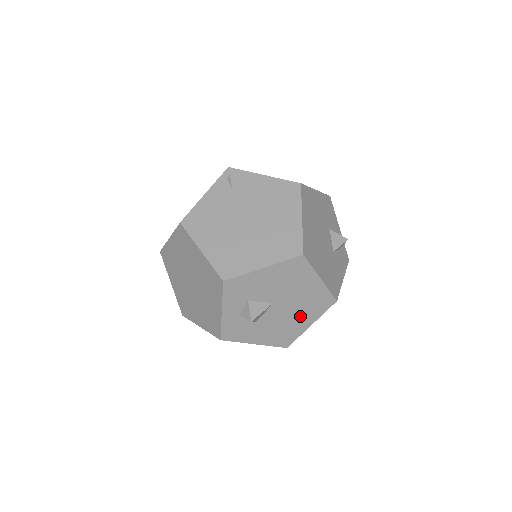
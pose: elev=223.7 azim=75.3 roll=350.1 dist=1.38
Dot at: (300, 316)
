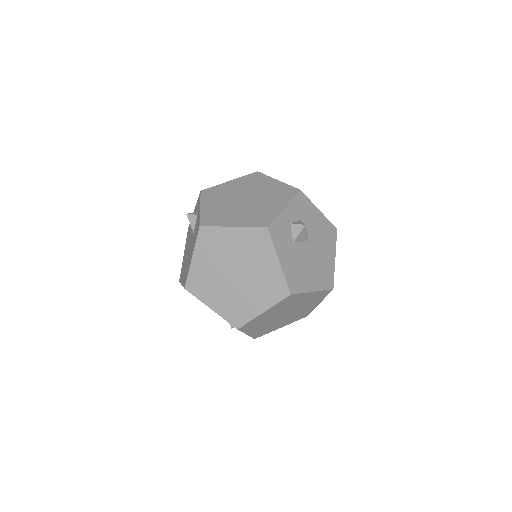
Dot at: (313, 274)
